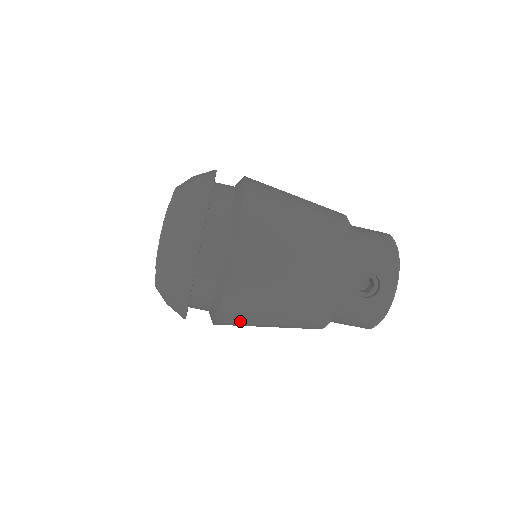
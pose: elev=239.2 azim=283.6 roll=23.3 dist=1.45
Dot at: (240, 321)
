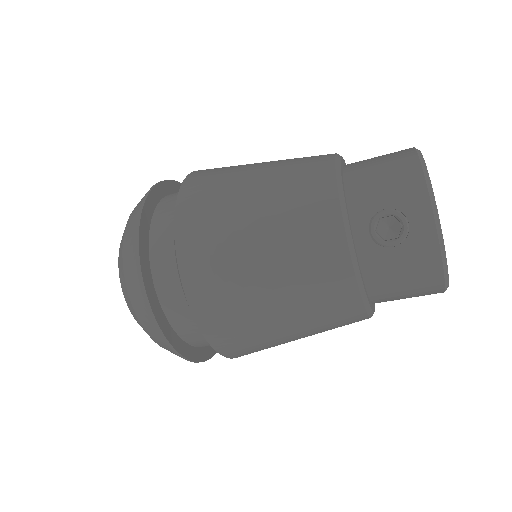
Dot at: (246, 343)
